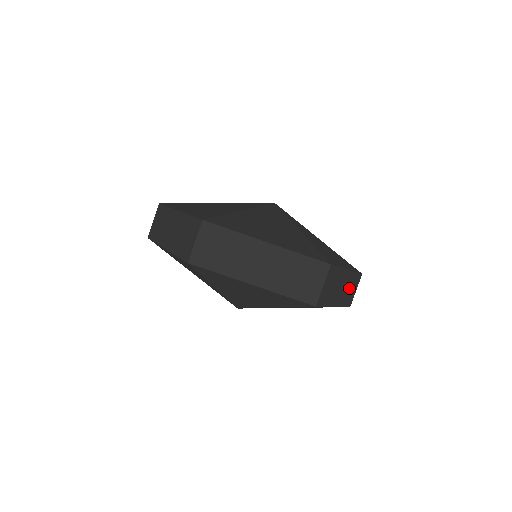
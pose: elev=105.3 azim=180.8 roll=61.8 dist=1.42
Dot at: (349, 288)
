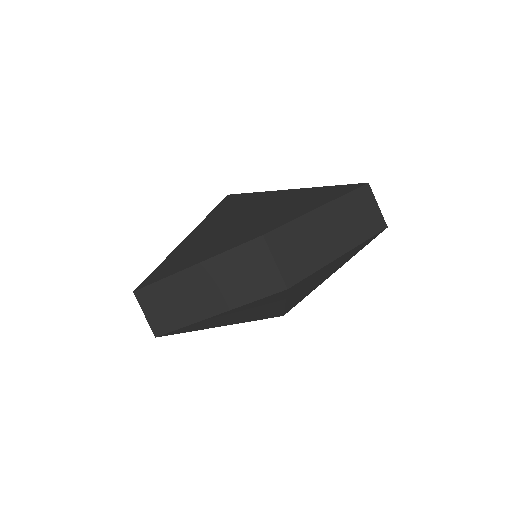
Dot at: (354, 216)
